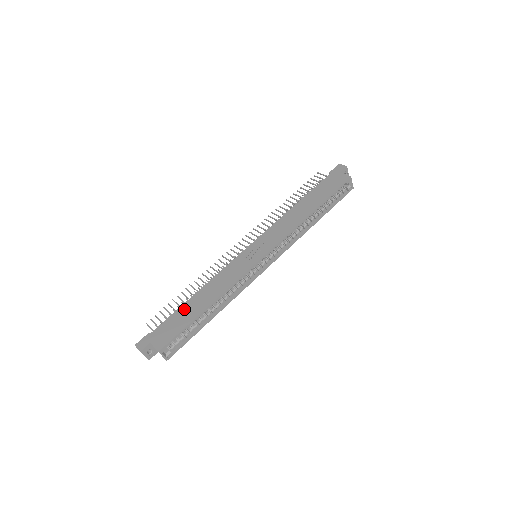
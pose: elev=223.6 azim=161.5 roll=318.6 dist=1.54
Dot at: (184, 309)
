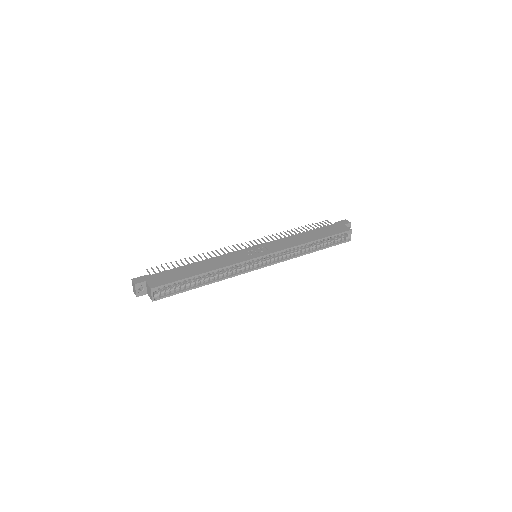
Dot at: (184, 268)
